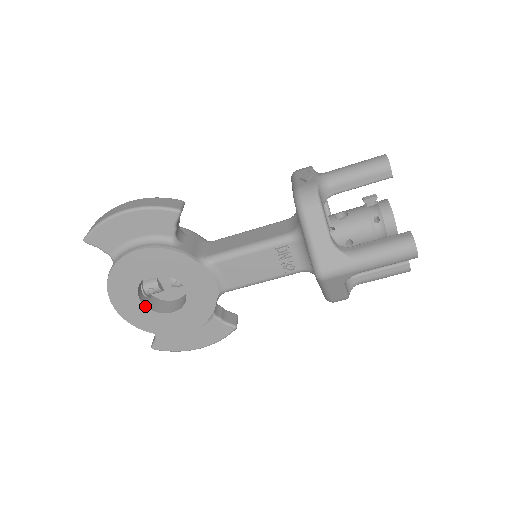
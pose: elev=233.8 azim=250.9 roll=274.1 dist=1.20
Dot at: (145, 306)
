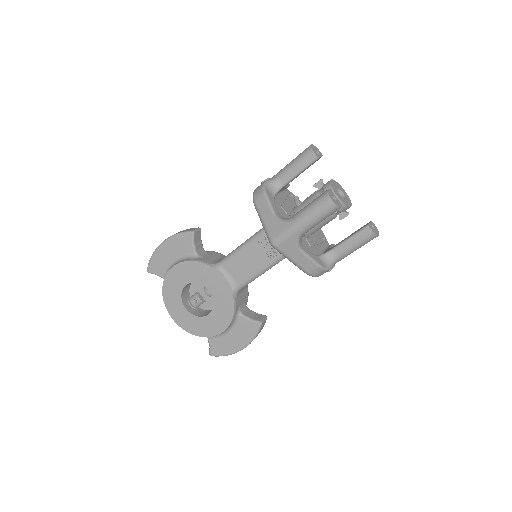
Dot at: (190, 313)
